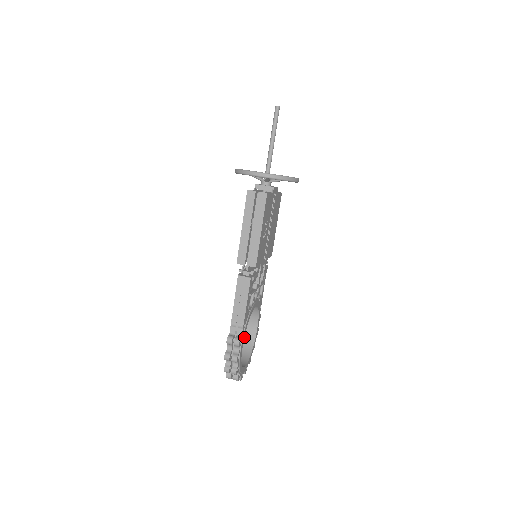
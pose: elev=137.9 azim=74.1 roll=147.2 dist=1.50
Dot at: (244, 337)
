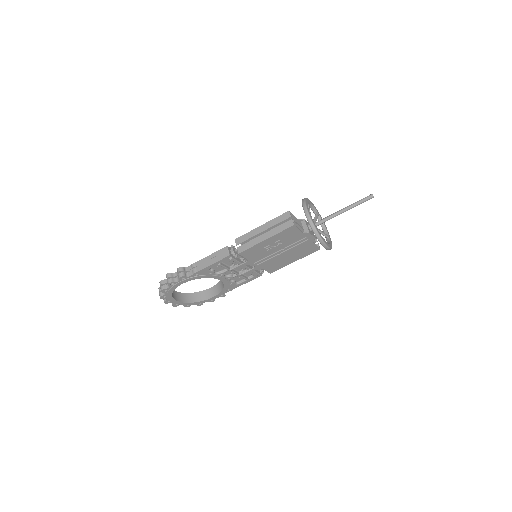
Dot at: (202, 292)
